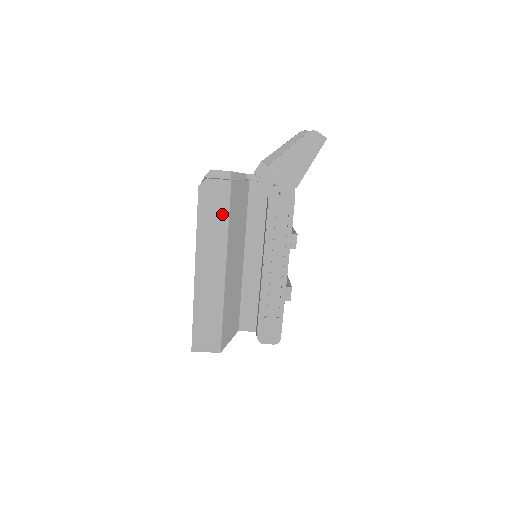
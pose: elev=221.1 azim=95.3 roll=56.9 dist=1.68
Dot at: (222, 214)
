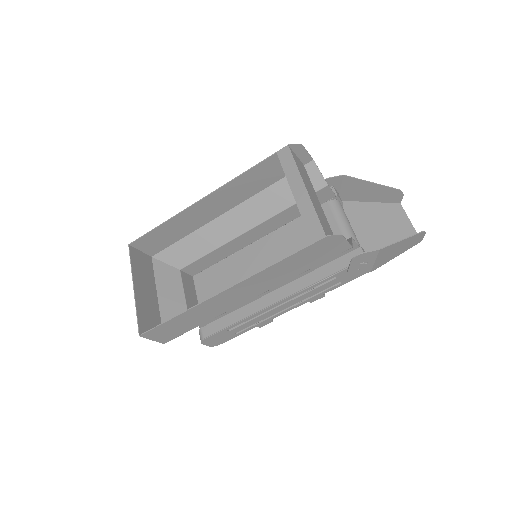
Dot at: (310, 264)
